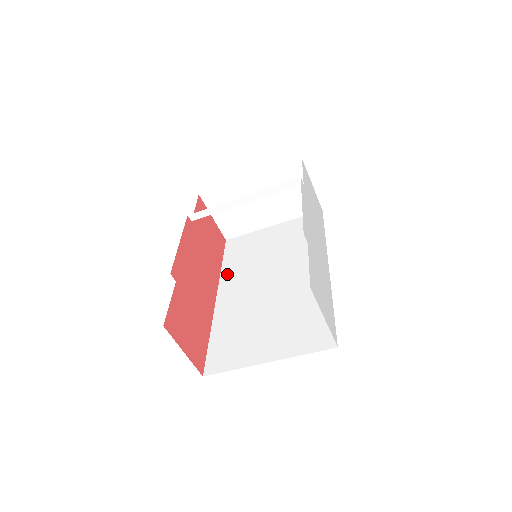
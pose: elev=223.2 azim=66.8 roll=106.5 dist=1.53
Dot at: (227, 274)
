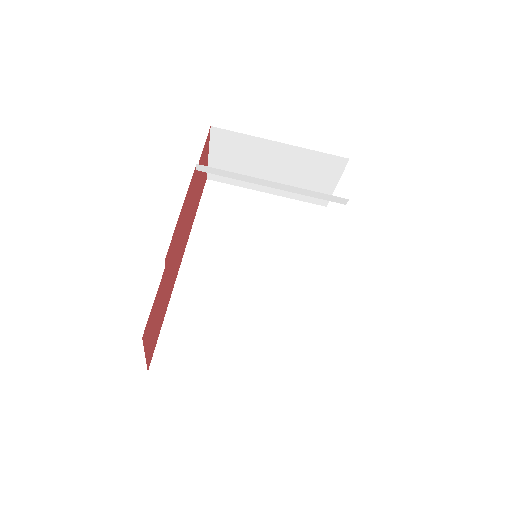
Dot at: (200, 234)
